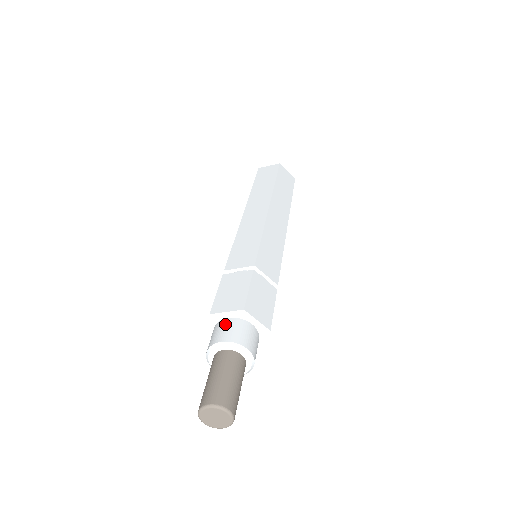
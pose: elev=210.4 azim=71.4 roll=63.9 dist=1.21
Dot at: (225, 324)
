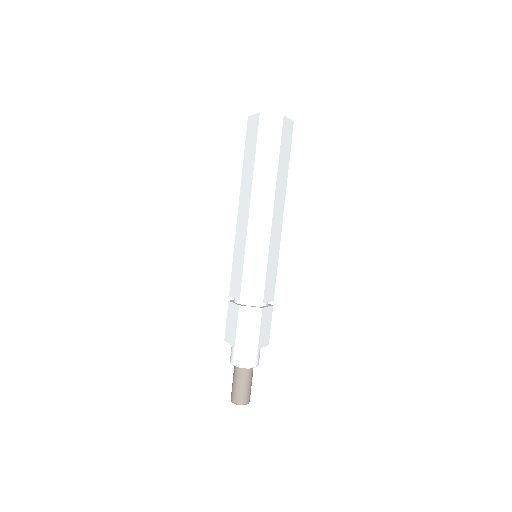
Dot at: (232, 349)
